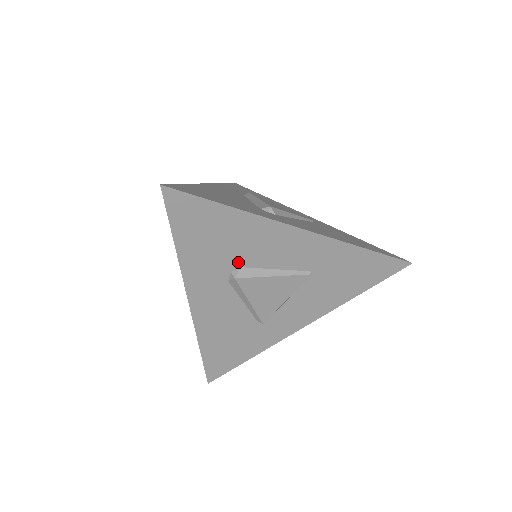
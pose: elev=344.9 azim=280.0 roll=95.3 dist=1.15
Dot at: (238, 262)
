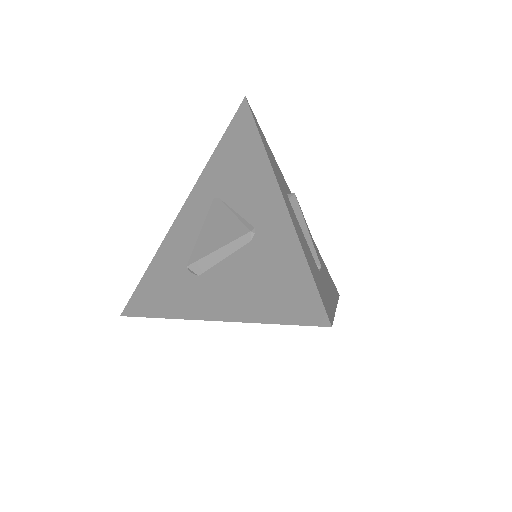
Dot at: (286, 191)
